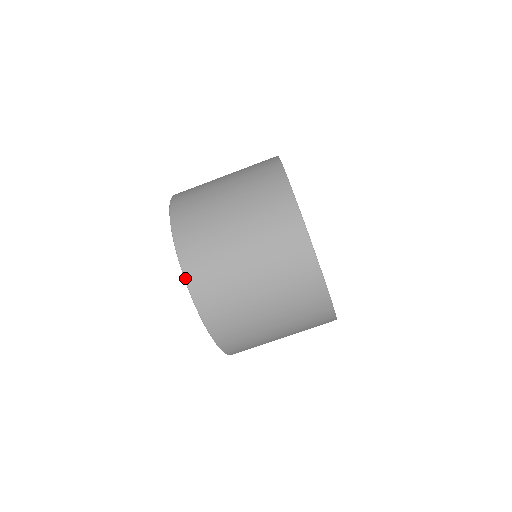
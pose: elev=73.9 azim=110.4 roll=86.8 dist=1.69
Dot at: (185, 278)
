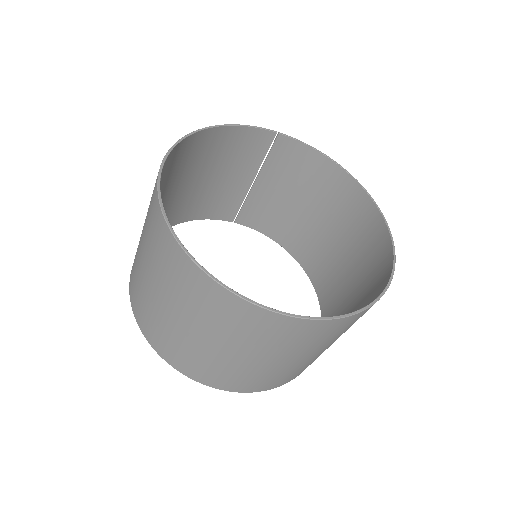
Dot at: occluded
